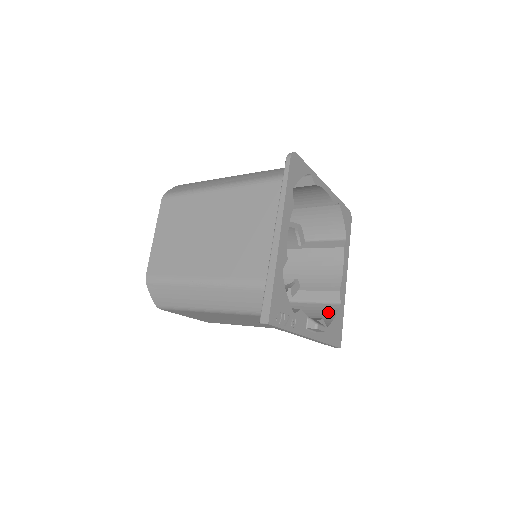
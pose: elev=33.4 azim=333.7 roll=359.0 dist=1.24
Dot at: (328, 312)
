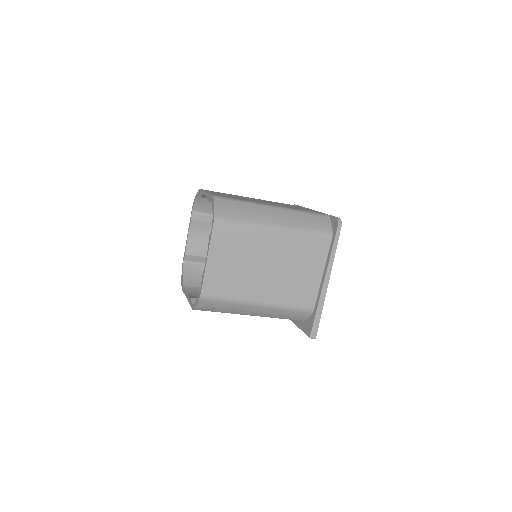
Dot at: occluded
